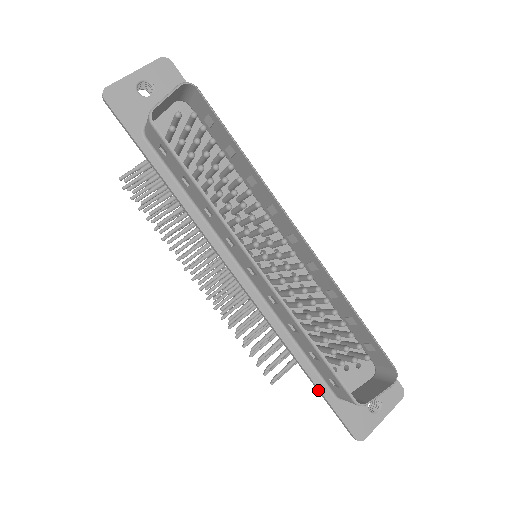
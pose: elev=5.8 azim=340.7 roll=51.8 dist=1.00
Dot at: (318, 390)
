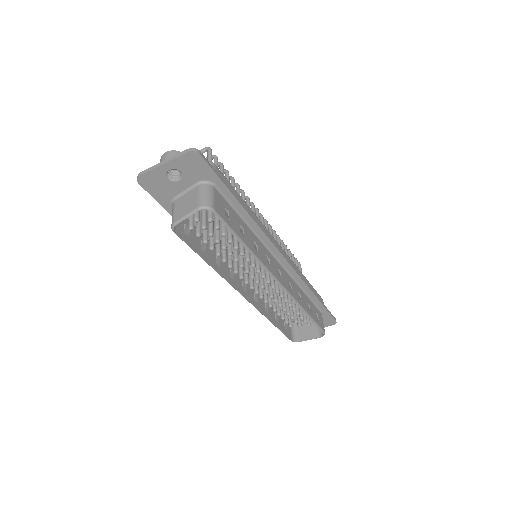
Dot at: occluded
